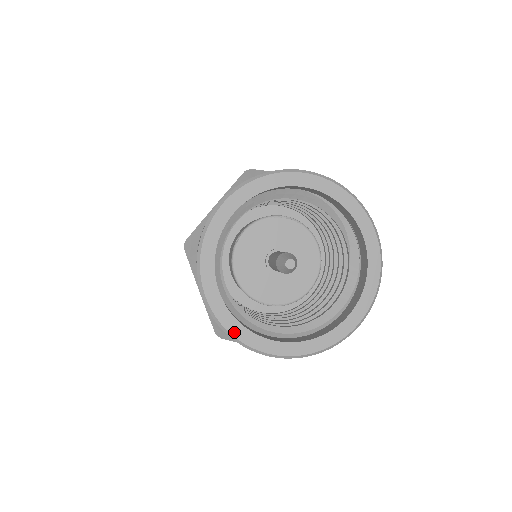
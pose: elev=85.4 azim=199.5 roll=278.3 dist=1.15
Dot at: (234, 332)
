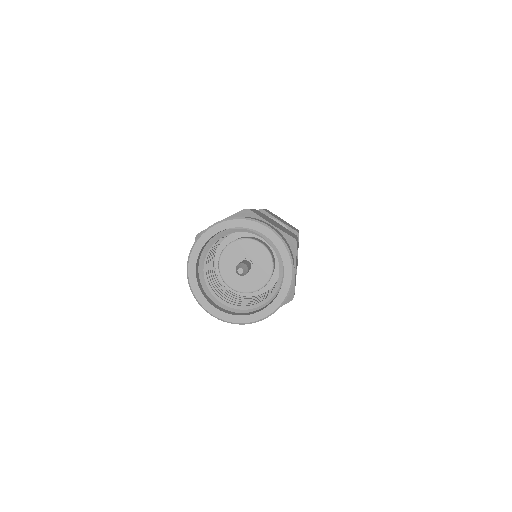
Dot at: (236, 321)
